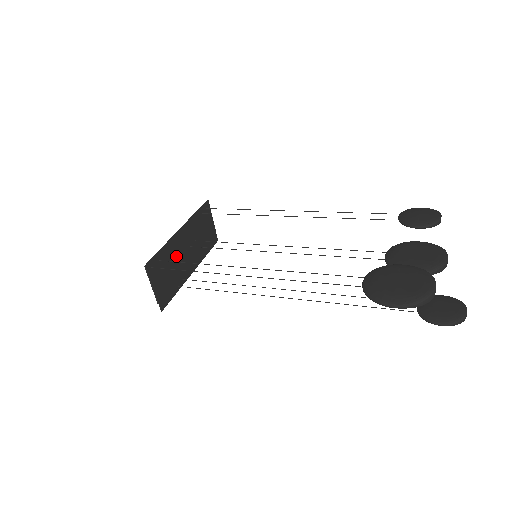
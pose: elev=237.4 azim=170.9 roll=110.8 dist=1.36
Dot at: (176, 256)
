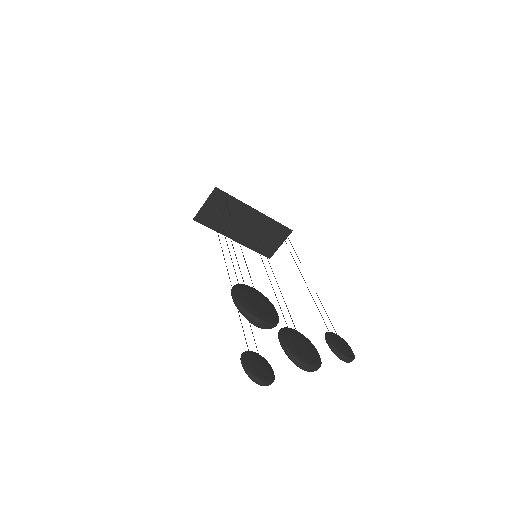
Dot at: (236, 216)
